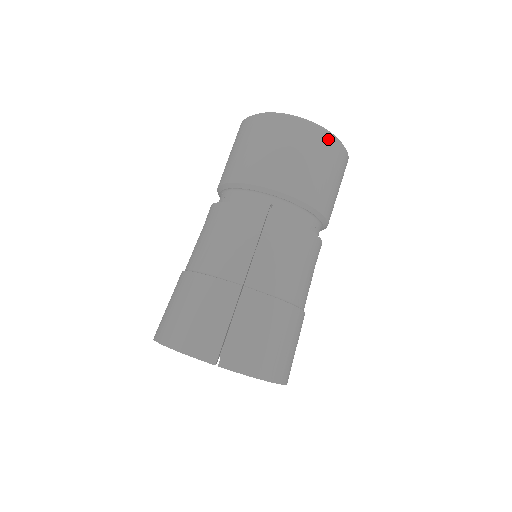
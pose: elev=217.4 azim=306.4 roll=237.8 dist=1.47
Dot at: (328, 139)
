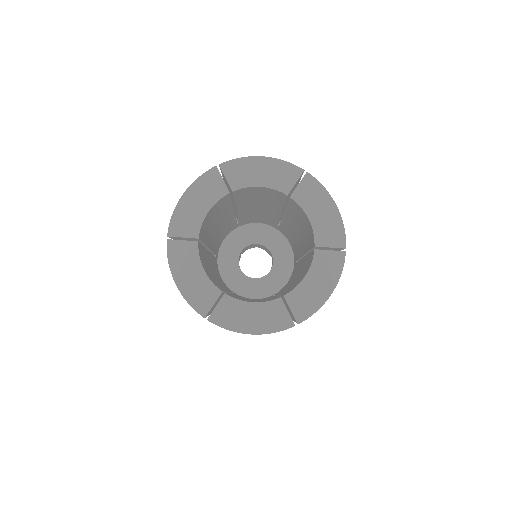
Dot at: occluded
